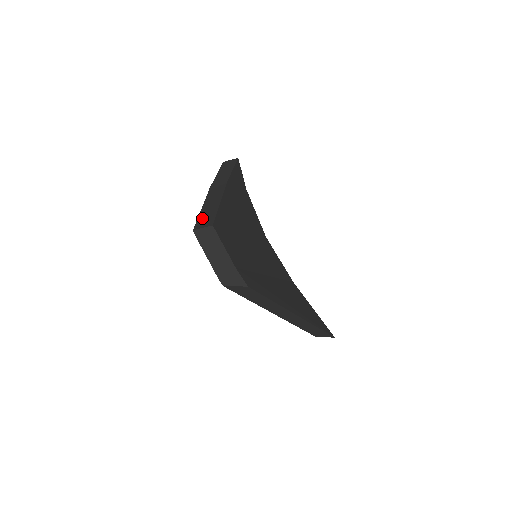
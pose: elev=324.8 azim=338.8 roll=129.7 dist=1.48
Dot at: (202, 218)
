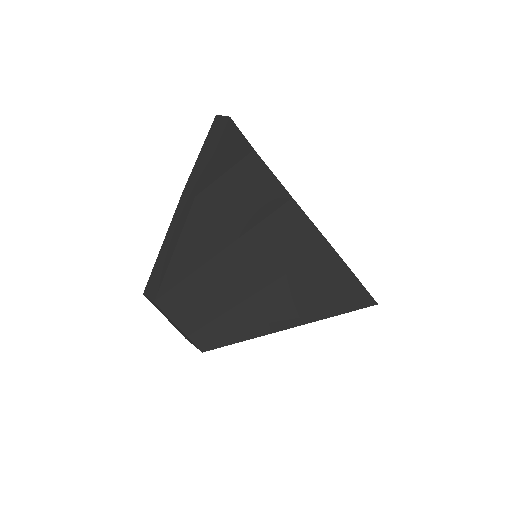
Dot at: (154, 274)
